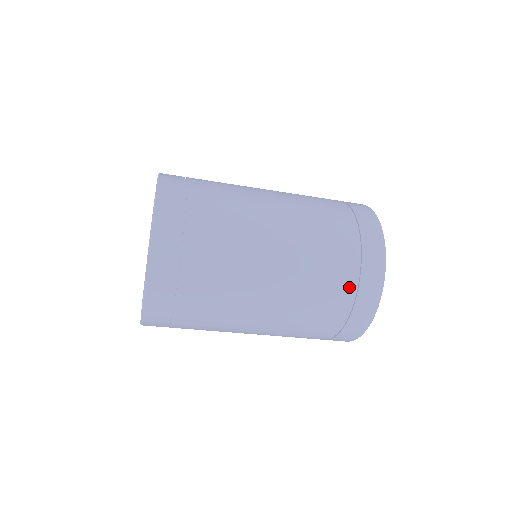
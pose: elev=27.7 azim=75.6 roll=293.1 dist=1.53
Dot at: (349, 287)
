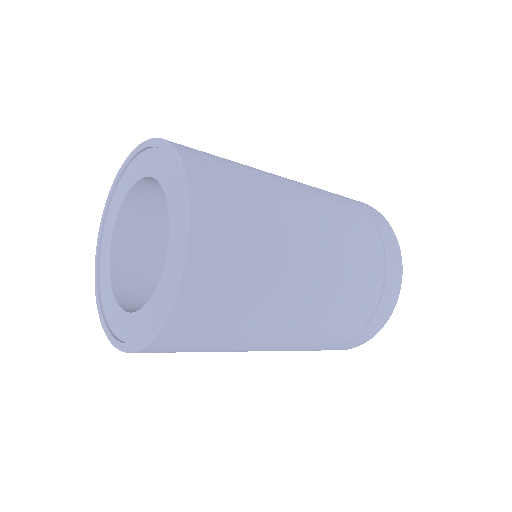
Dot at: (346, 340)
